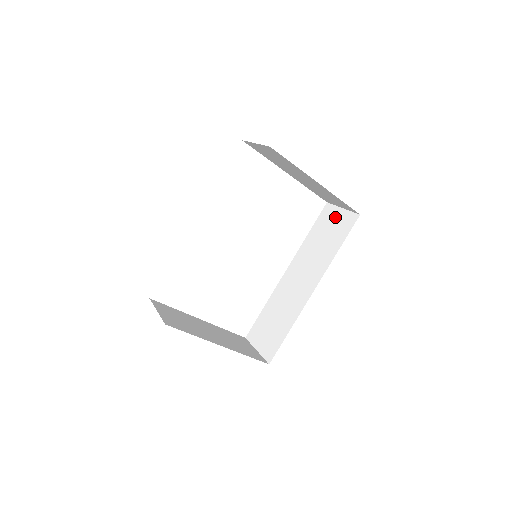
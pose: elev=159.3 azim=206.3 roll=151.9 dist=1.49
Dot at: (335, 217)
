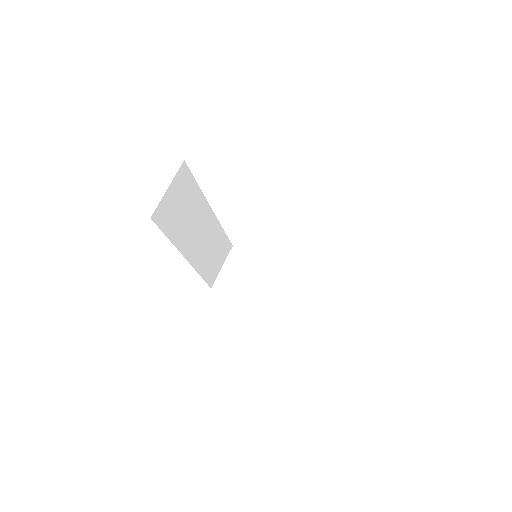
Dot at: occluded
